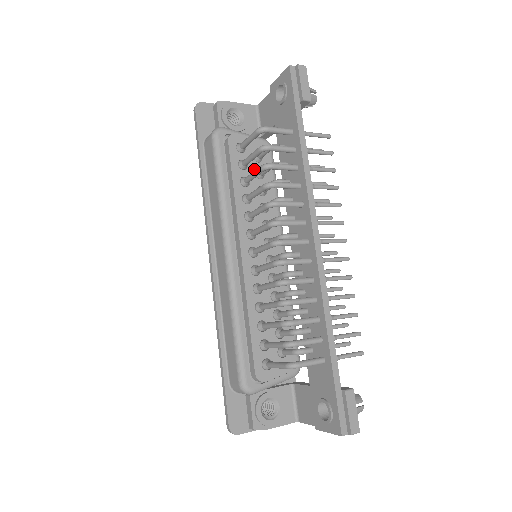
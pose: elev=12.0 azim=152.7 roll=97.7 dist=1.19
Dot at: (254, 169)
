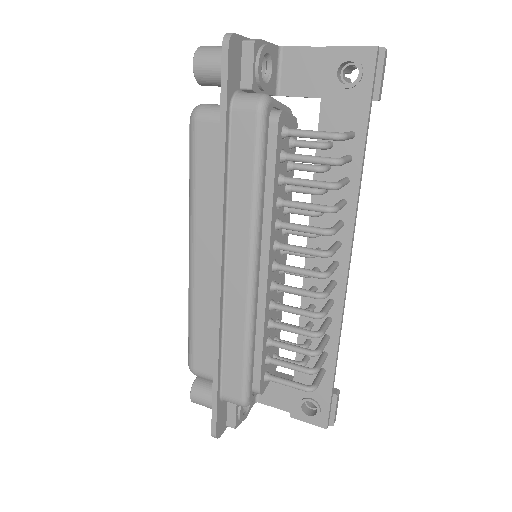
Dot at: occluded
